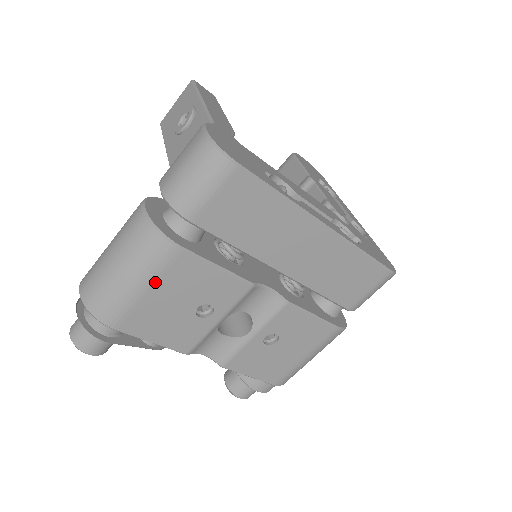
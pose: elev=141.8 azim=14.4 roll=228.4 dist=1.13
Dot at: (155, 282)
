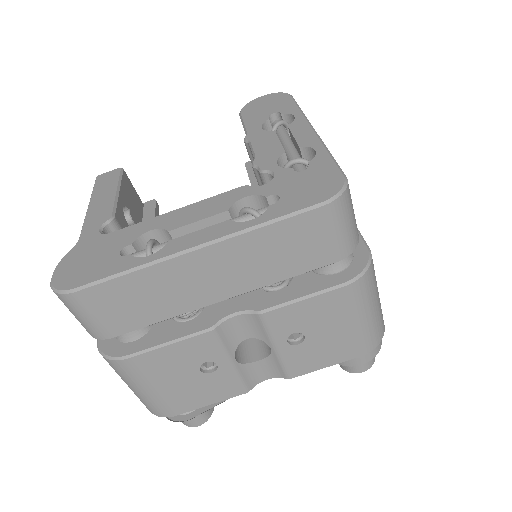
Dot at: (148, 382)
